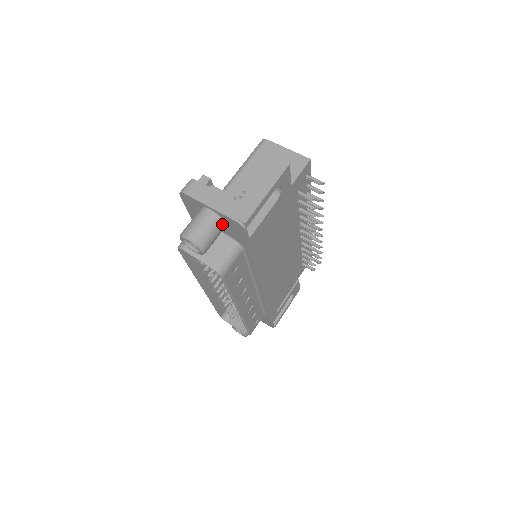
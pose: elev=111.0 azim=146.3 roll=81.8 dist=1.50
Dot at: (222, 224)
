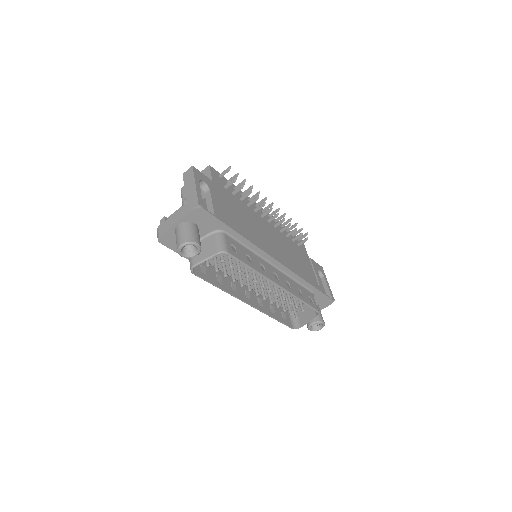
Dot at: (193, 225)
